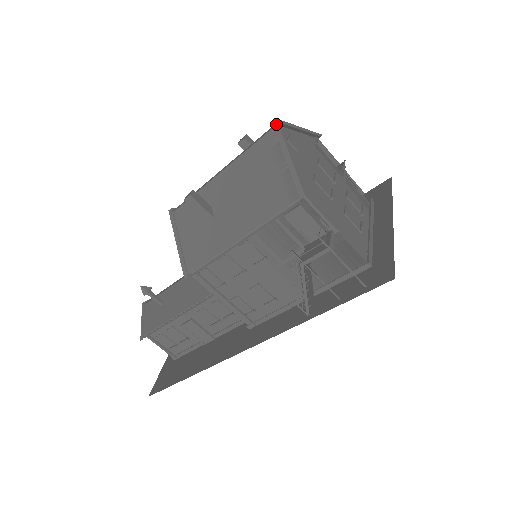
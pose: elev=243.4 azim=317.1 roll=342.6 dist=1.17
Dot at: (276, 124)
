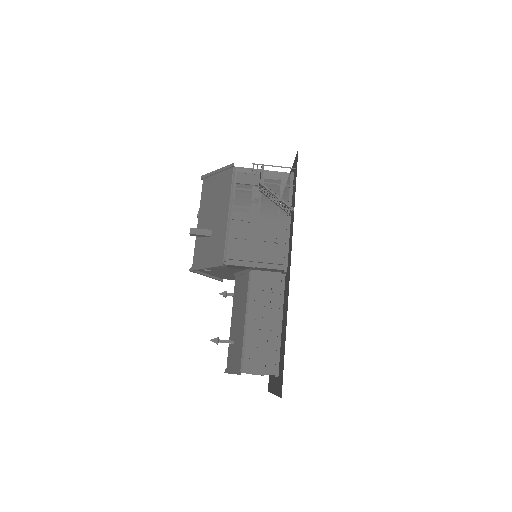
Dot at: (203, 176)
